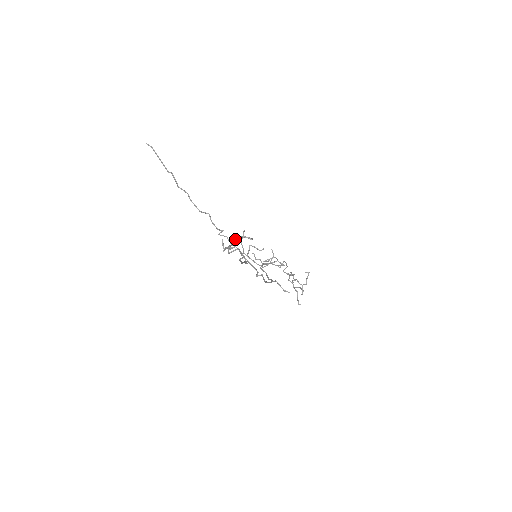
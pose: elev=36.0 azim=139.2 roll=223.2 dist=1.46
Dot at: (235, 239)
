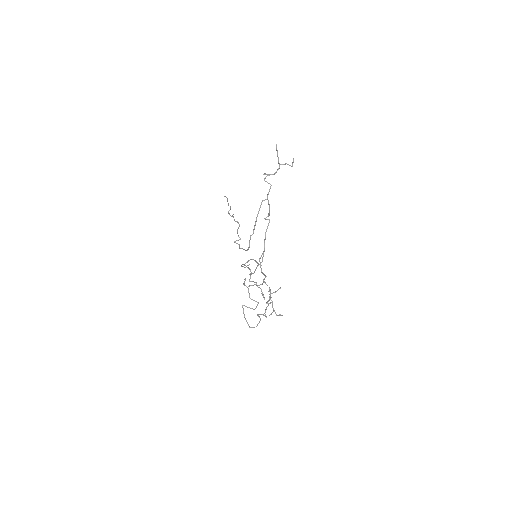
Dot at: (280, 164)
